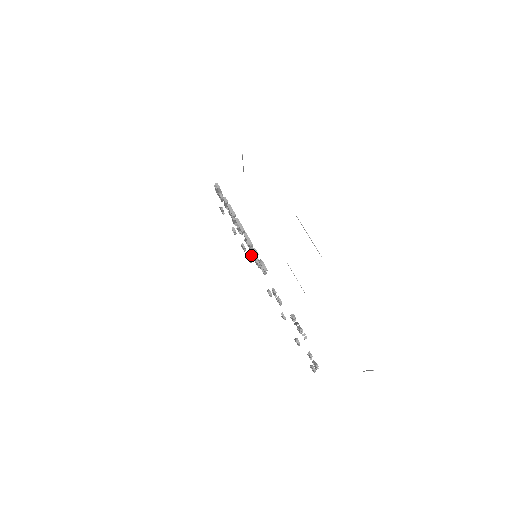
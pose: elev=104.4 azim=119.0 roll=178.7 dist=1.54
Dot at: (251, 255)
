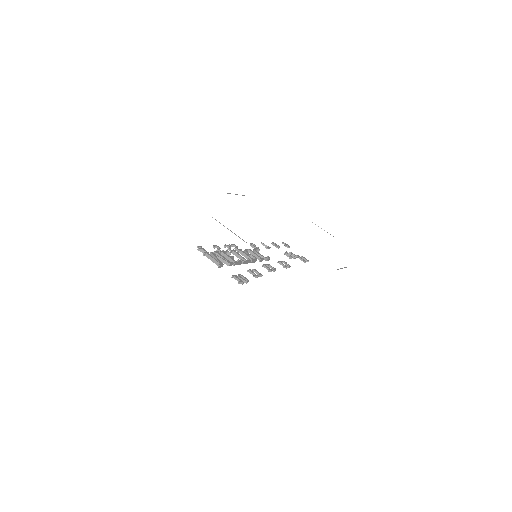
Dot at: occluded
